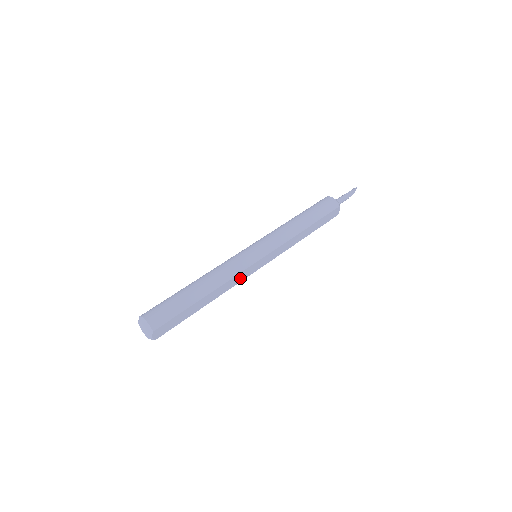
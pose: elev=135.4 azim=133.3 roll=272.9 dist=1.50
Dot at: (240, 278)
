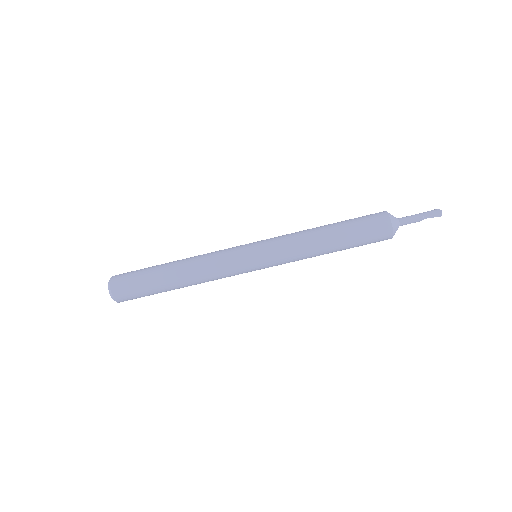
Dot at: occluded
